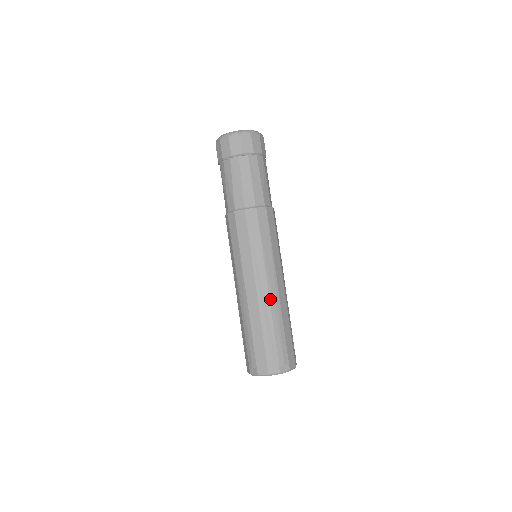
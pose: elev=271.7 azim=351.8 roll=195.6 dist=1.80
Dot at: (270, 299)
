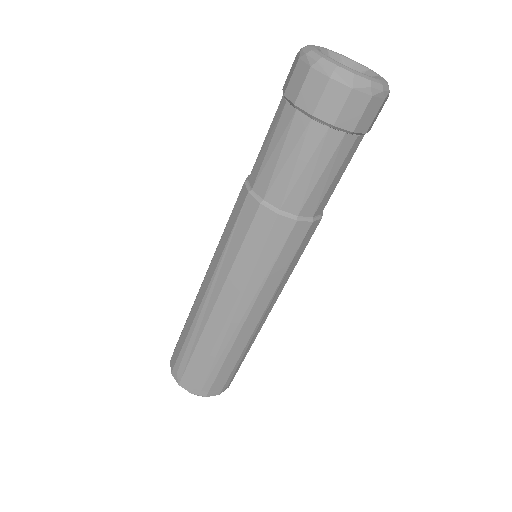
Dot at: occluded
